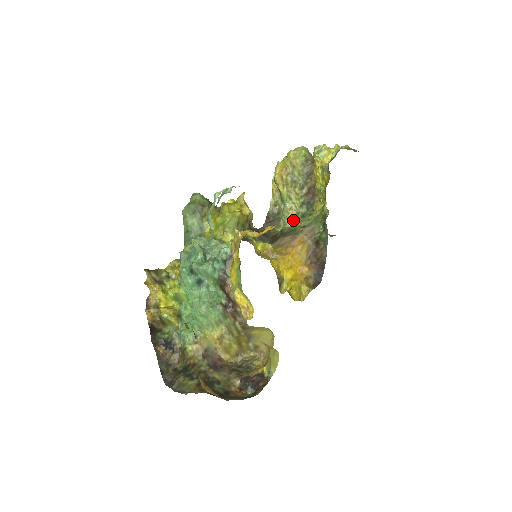
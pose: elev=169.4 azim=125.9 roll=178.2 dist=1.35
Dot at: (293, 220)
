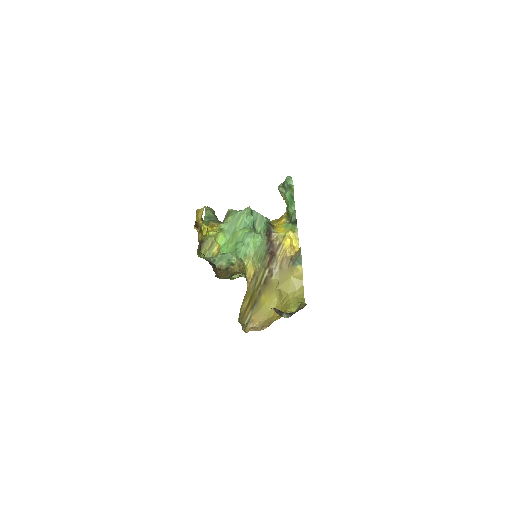
Dot at: occluded
